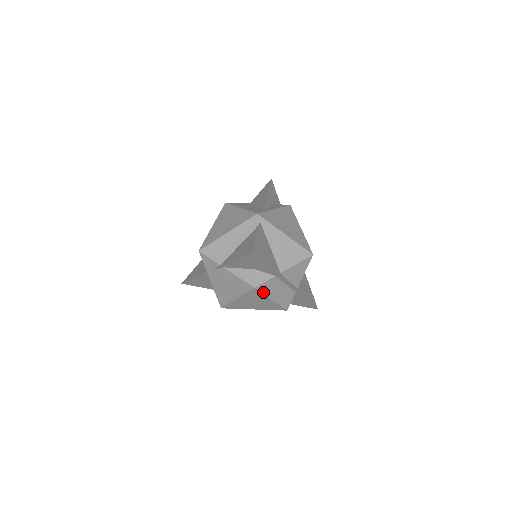
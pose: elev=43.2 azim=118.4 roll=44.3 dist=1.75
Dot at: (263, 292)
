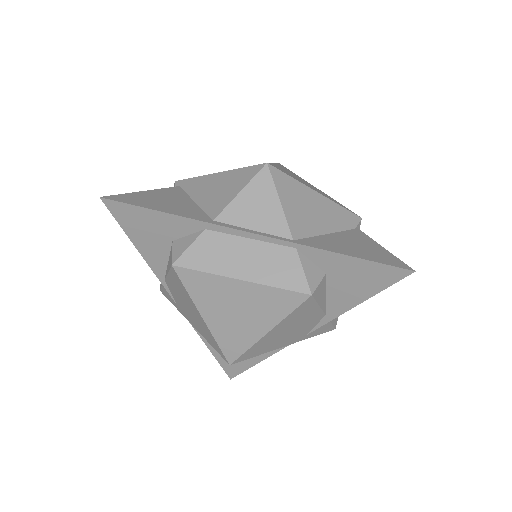
Dot at: (202, 269)
